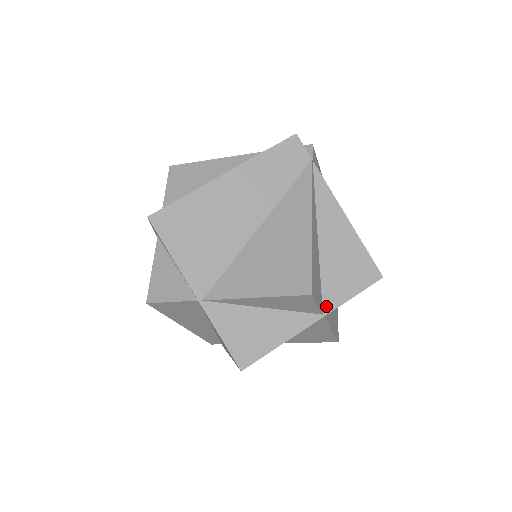
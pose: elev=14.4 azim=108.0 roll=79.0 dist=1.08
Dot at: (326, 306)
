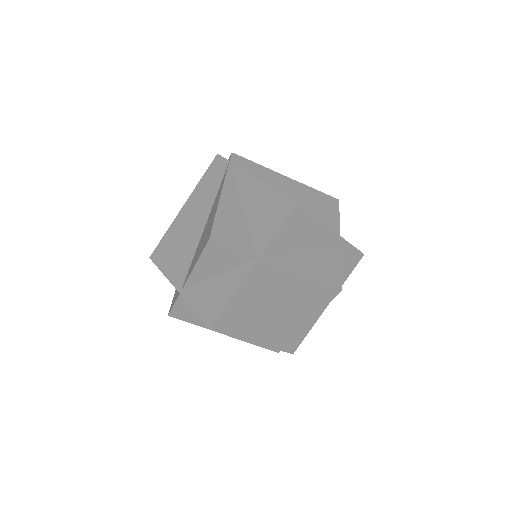
Dot at: (258, 250)
